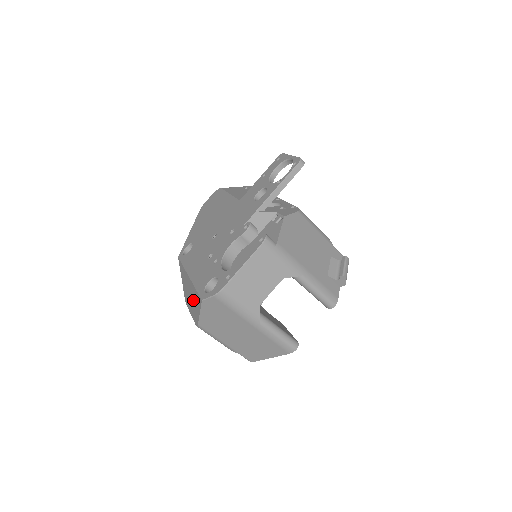
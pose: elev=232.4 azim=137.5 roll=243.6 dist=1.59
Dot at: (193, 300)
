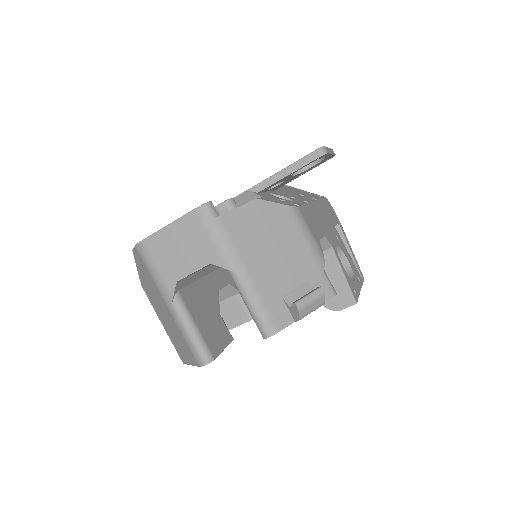
Dot at: occluded
